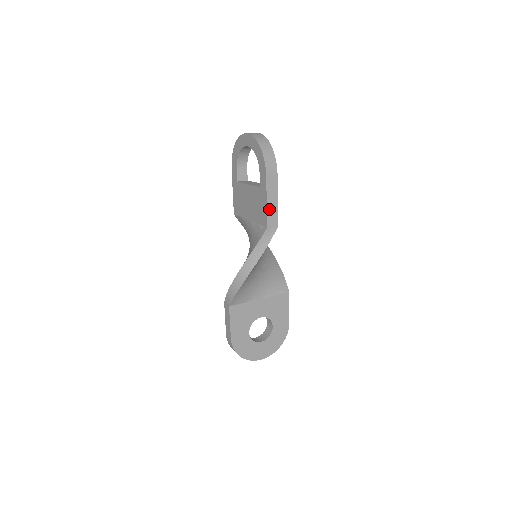
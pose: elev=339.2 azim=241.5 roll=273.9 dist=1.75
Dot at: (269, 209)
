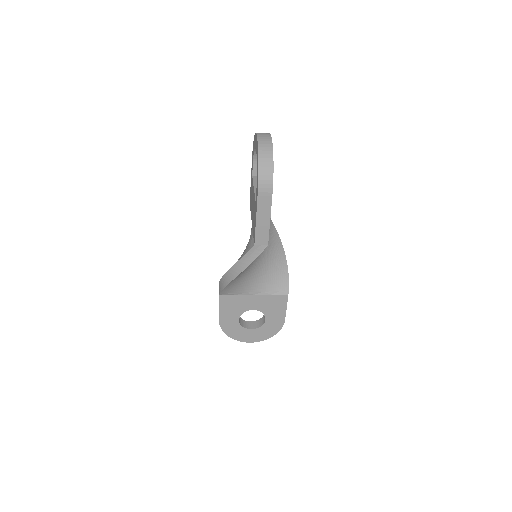
Dot at: (258, 229)
